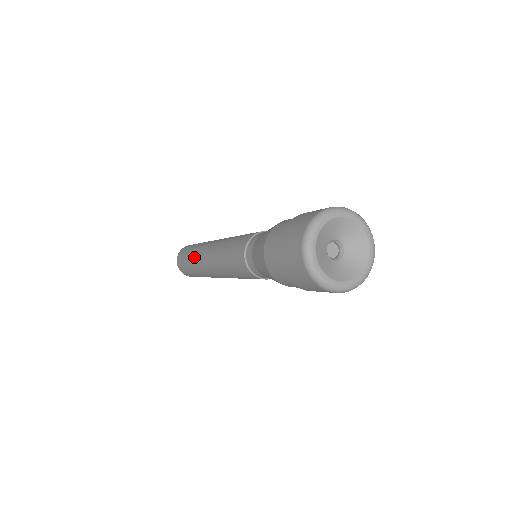
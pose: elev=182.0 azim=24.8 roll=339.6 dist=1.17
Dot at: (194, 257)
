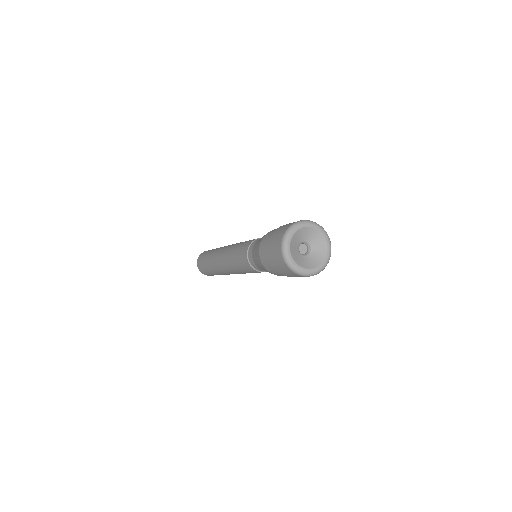
Dot at: (214, 270)
